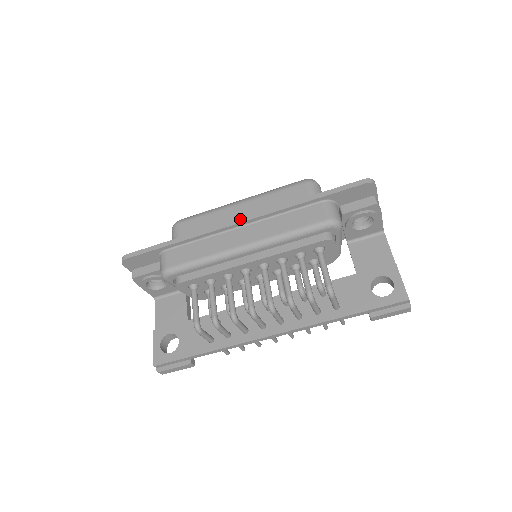
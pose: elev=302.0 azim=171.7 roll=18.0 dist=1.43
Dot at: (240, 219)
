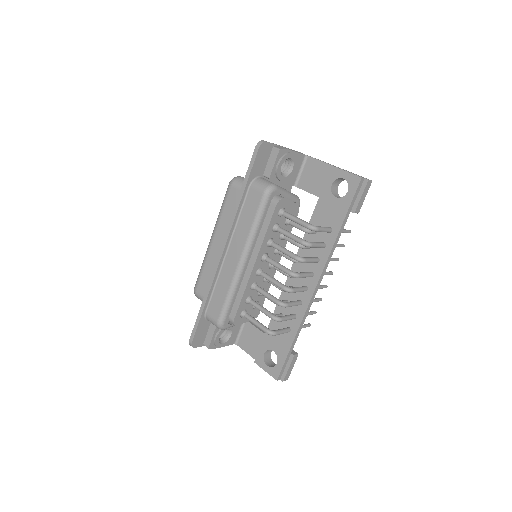
Dot at: (221, 249)
